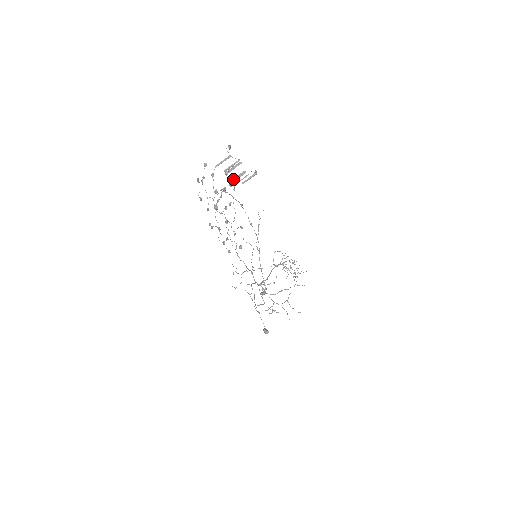
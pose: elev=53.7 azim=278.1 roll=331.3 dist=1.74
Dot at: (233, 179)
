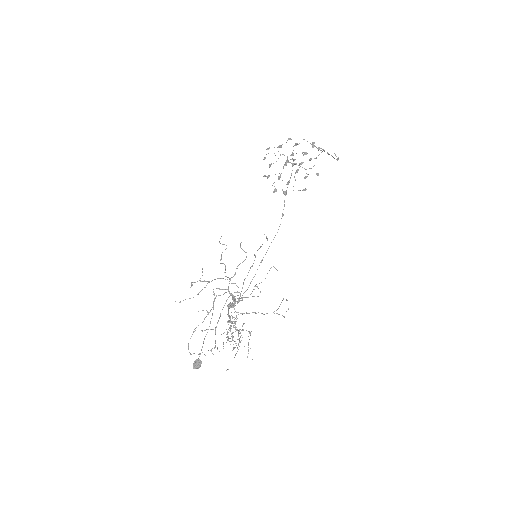
Dot at: (321, 148)
